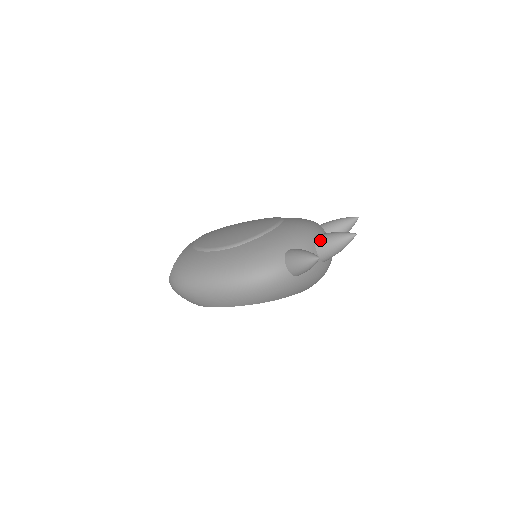
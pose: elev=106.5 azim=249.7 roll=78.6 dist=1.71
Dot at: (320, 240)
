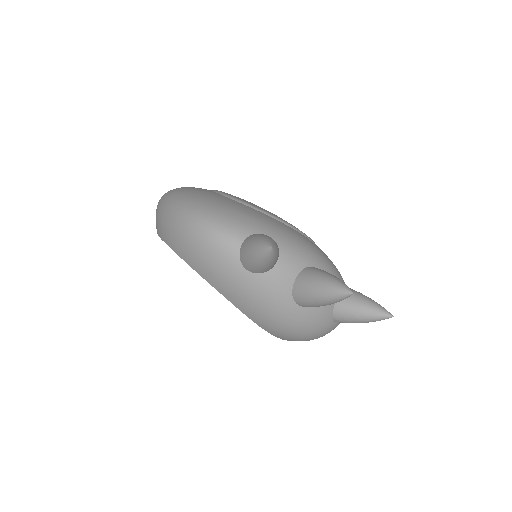
Dot at: (313, 269)
